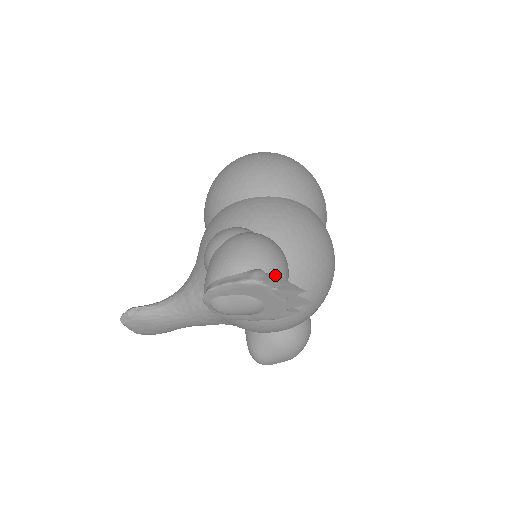
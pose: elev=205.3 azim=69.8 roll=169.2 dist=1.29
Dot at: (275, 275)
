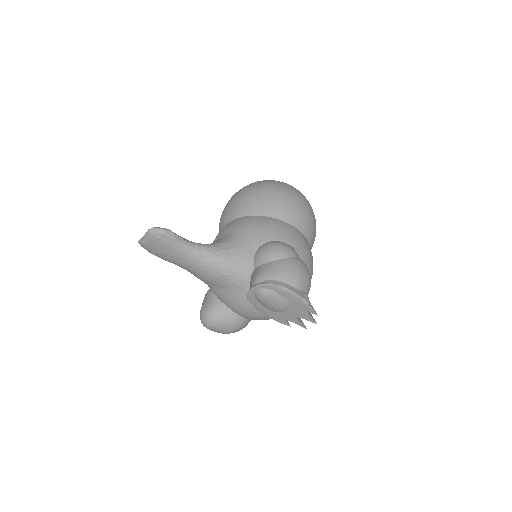
Dot at: occluded
